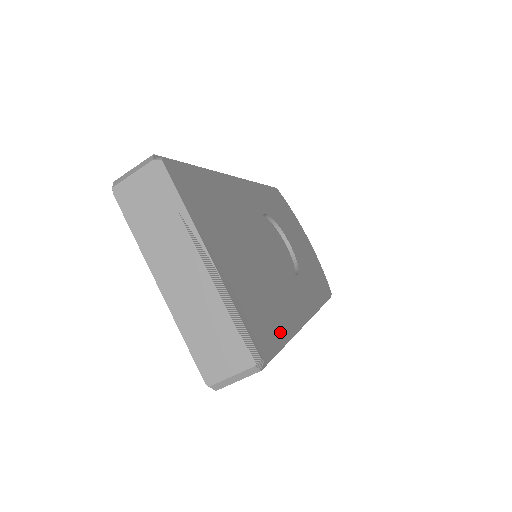
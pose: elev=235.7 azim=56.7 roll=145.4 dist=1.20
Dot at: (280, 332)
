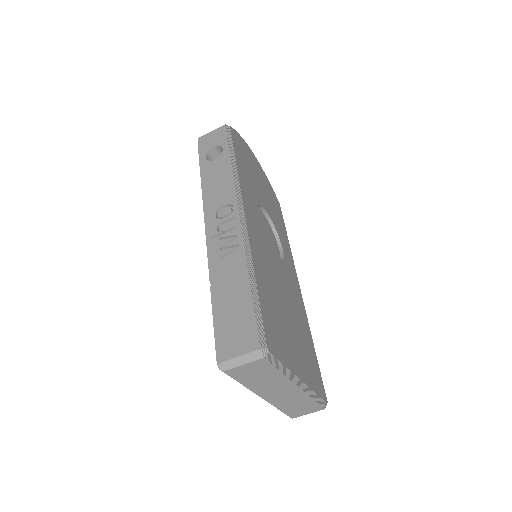
Dot at: (314, 353)
